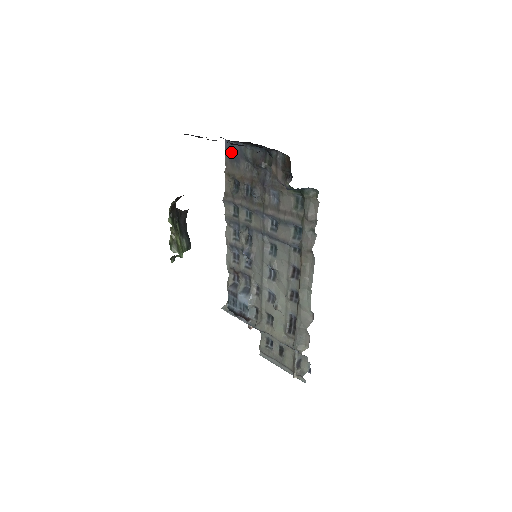
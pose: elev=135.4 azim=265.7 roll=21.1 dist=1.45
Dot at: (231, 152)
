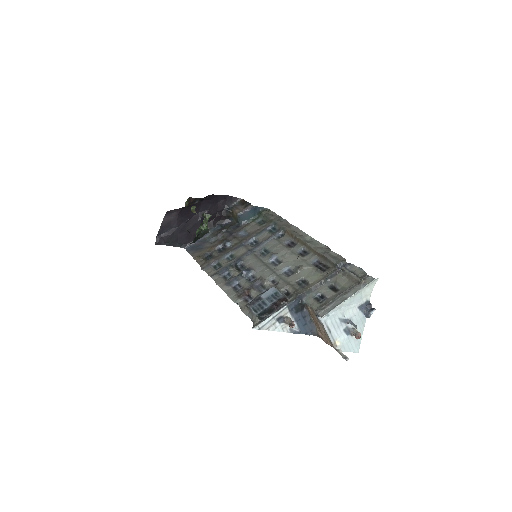
Dot at: (194, 248)
